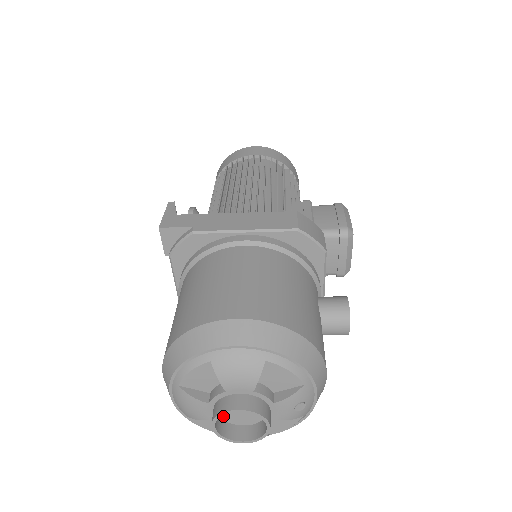
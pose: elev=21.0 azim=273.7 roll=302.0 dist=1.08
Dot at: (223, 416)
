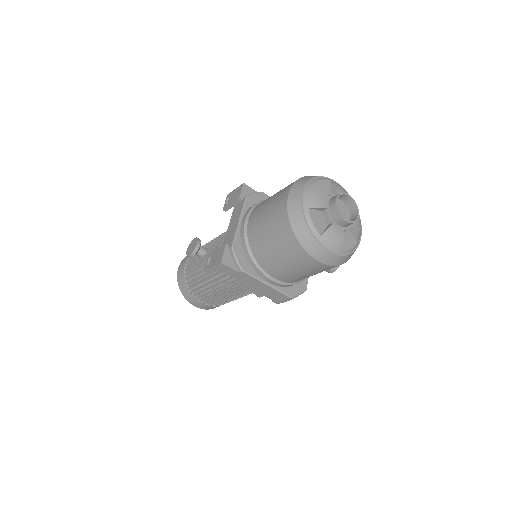
Dot at: (332, 210)
